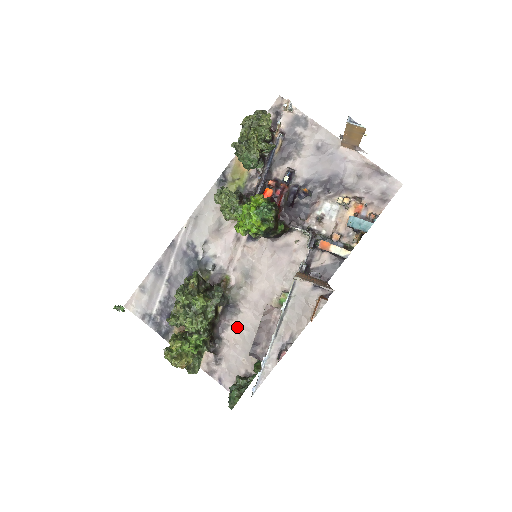
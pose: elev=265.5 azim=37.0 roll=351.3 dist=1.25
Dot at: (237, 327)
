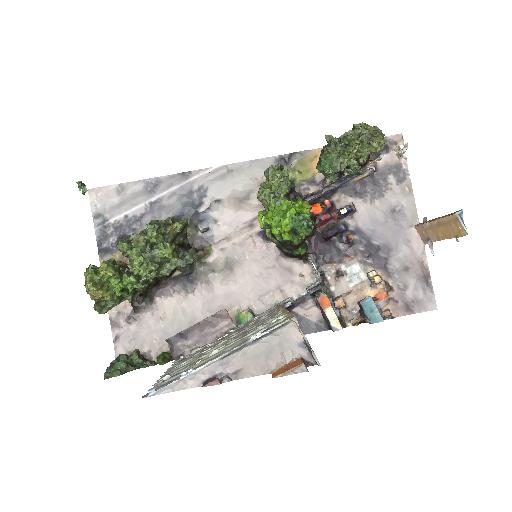
Dot at: (177, 304)
